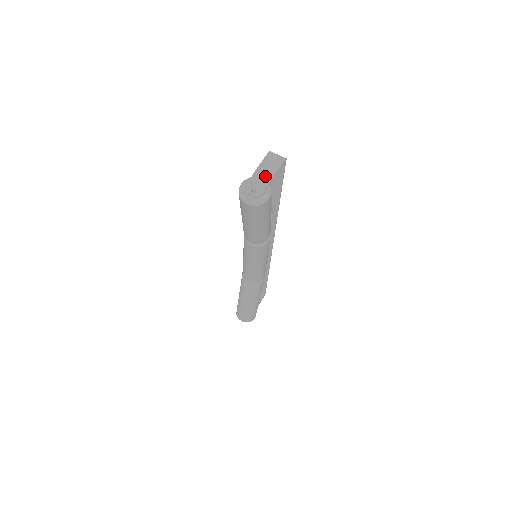
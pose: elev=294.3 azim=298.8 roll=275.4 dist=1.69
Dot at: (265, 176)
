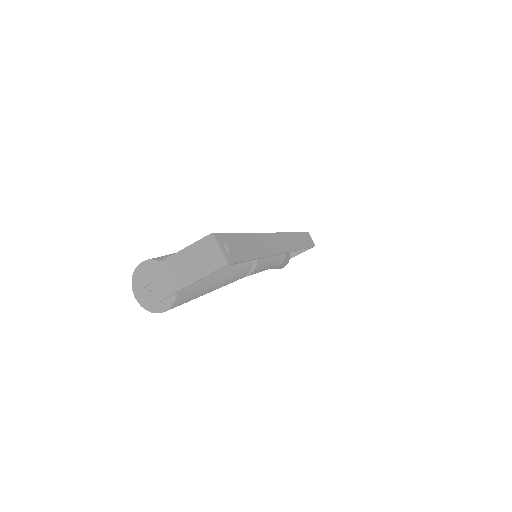
Dot at: (173, 278)
